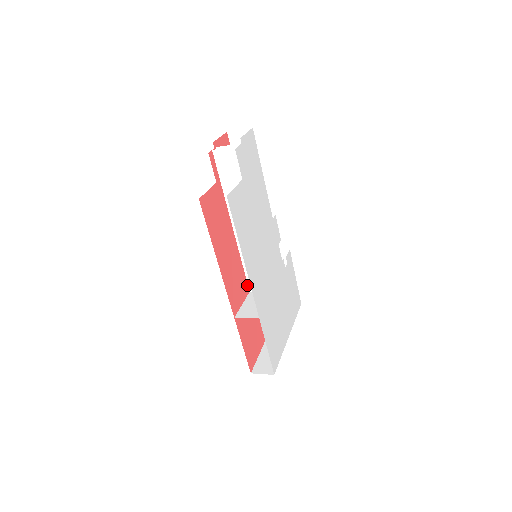
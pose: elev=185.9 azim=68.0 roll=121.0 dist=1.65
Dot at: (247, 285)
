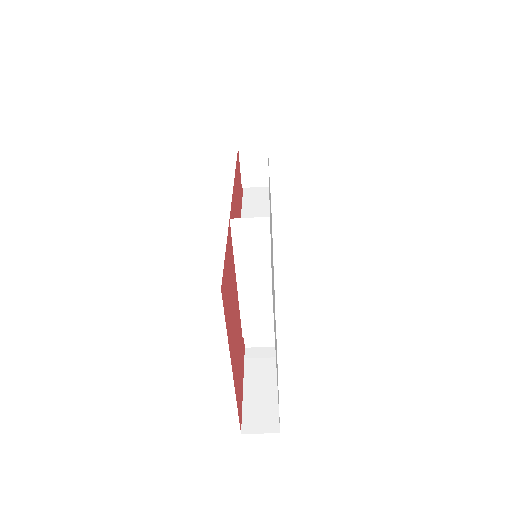
Dot at: occluded
